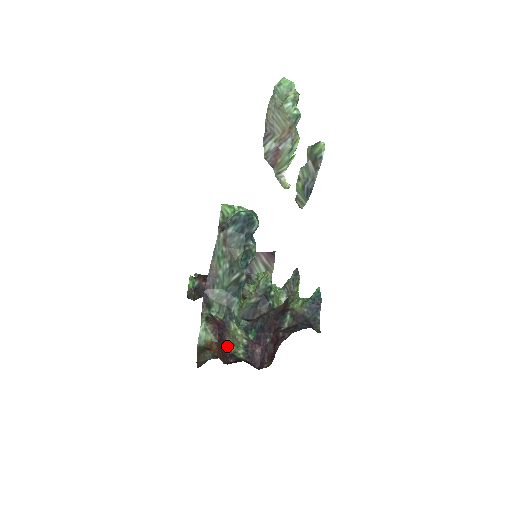
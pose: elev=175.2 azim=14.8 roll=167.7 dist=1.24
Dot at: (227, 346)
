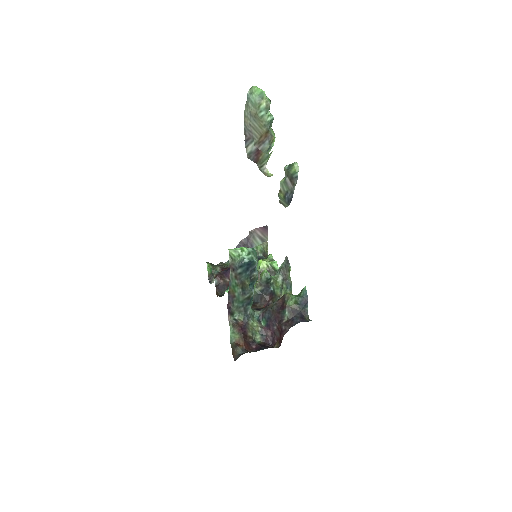
Dot at: (249, 337)
